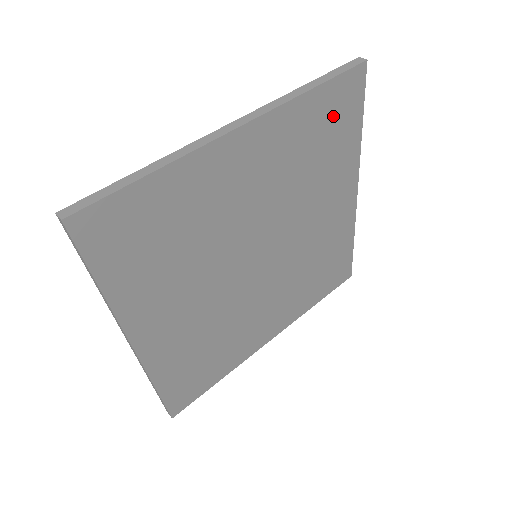
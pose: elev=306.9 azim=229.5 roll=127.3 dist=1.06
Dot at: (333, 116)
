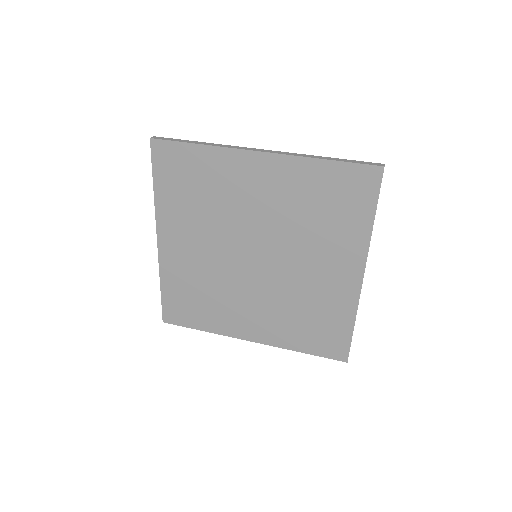
Dot at: (342, 191)
